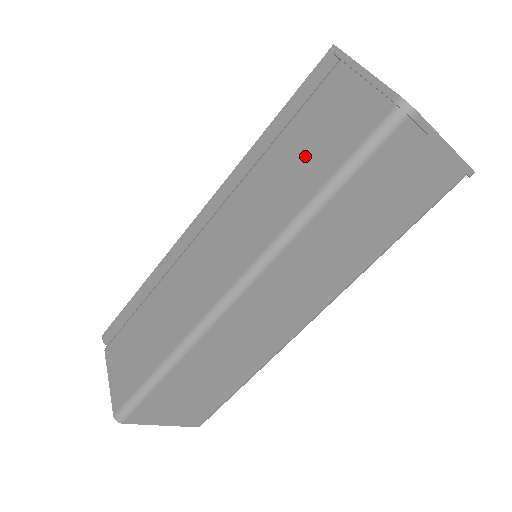
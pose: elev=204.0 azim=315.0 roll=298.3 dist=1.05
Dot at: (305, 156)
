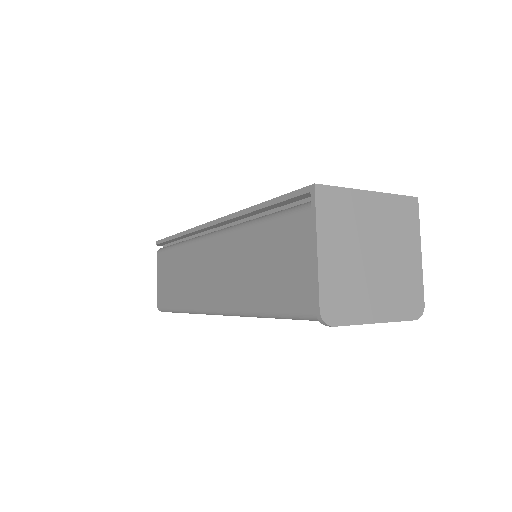
Dot at: (268, 269)
